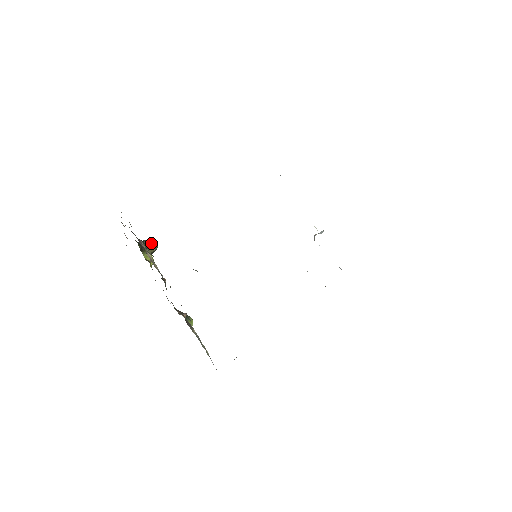
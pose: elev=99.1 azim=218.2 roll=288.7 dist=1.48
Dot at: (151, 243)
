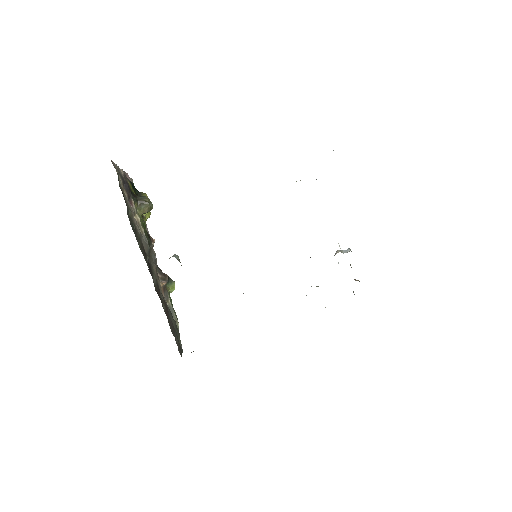
Dot at: (145, 204)
